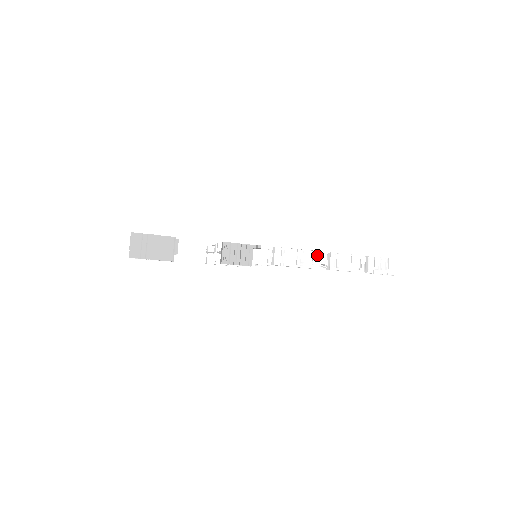
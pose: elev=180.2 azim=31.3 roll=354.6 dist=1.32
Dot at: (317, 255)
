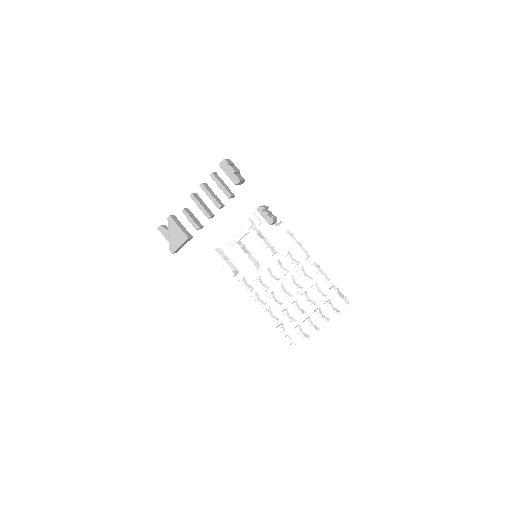
Dot at: (308, 254)
